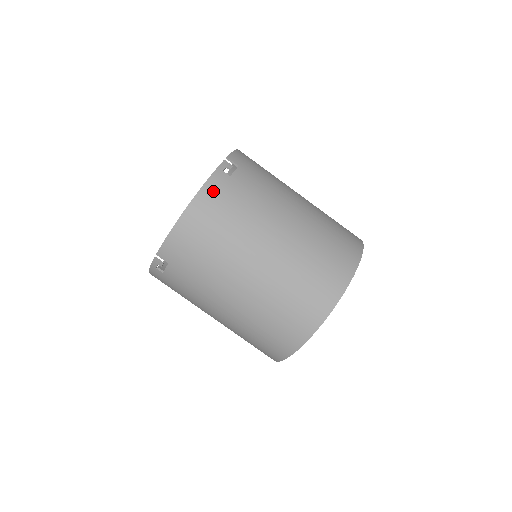
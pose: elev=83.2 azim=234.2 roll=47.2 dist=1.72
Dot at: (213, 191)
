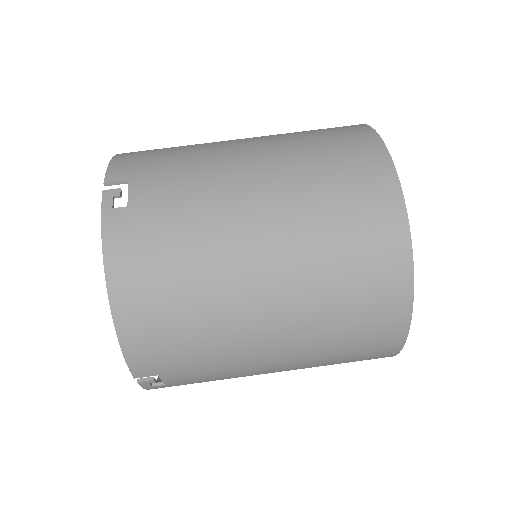
Dot at: (122, 248)
